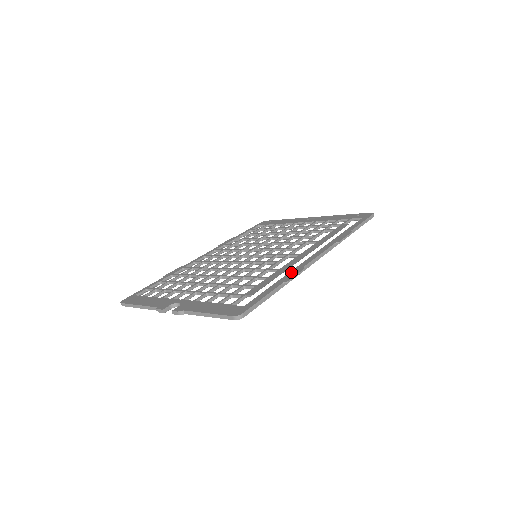
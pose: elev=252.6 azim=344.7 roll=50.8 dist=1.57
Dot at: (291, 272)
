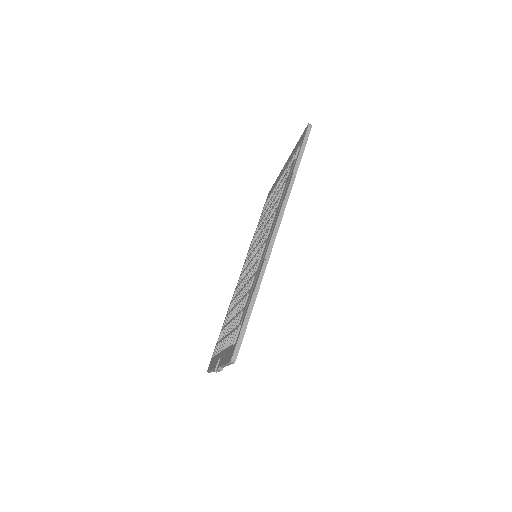
Dot at: (258, 273)
